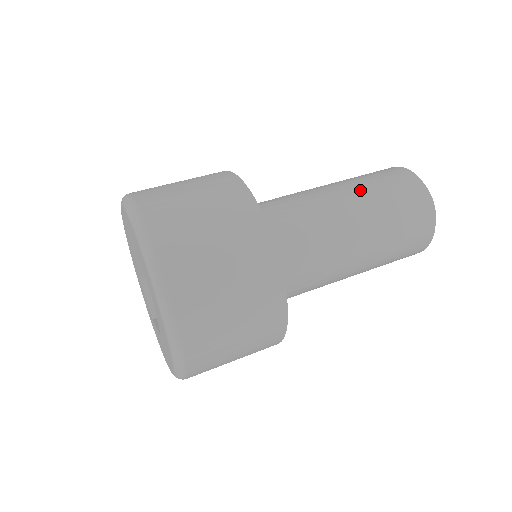
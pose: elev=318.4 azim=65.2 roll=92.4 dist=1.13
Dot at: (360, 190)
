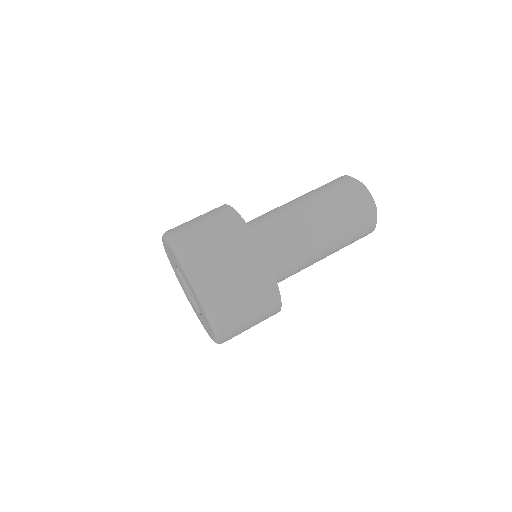
Dot at: (312, 195)
